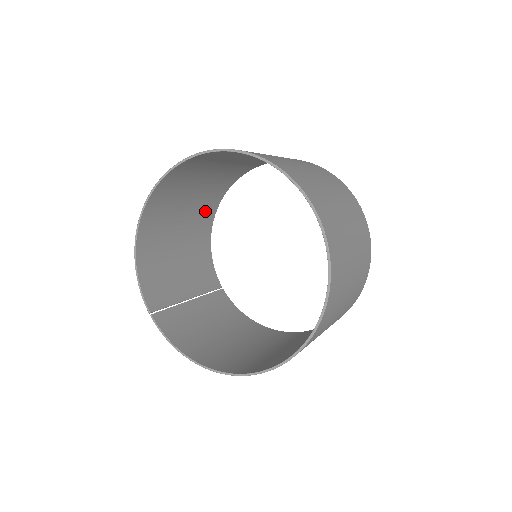
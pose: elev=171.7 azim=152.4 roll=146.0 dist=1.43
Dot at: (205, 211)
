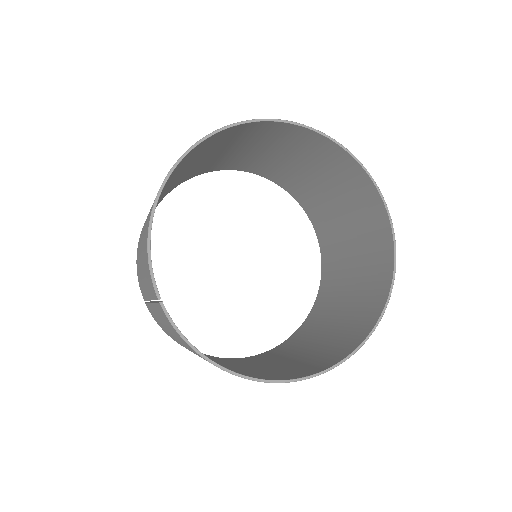
Dot at: (160, 199)
